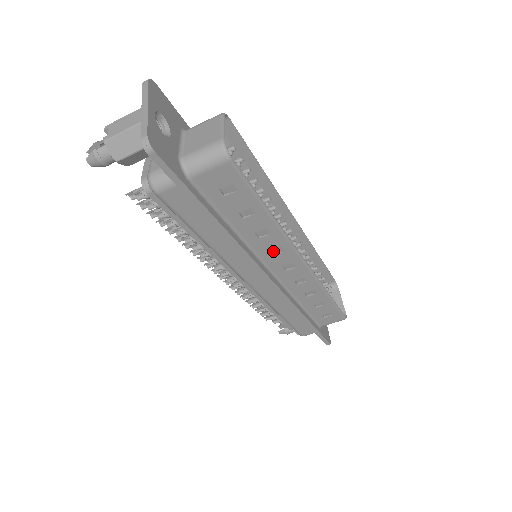
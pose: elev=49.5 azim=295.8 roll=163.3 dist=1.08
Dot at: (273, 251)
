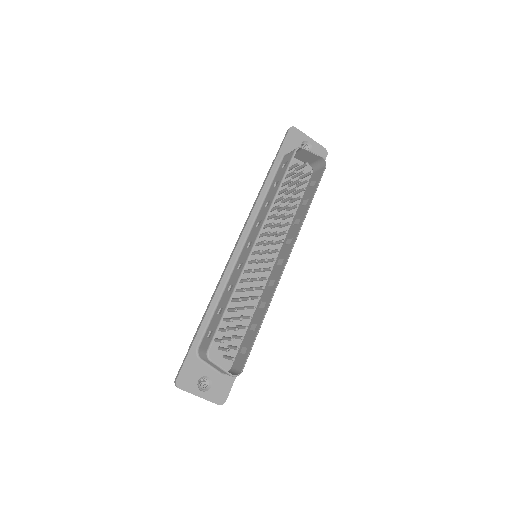
Dot at: (271, 283)
